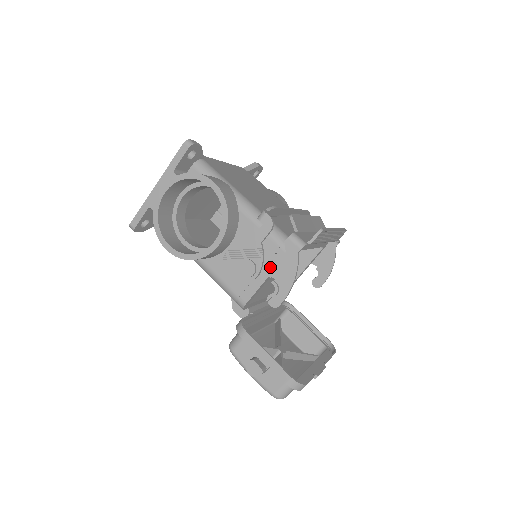
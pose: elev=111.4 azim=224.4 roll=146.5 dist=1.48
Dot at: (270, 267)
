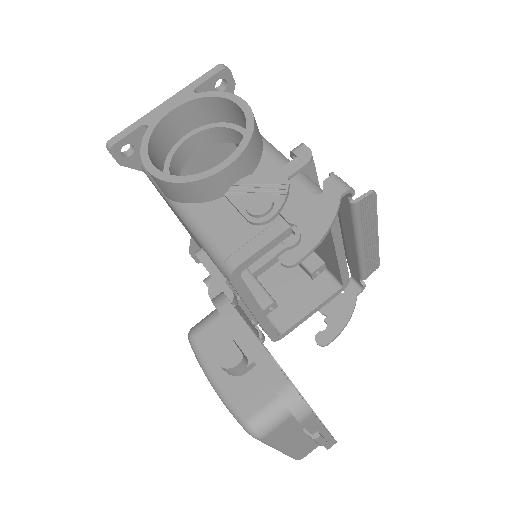
Dot at: (294, 211)
